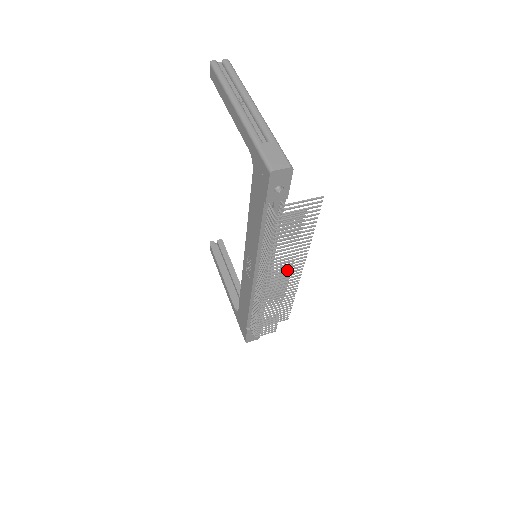
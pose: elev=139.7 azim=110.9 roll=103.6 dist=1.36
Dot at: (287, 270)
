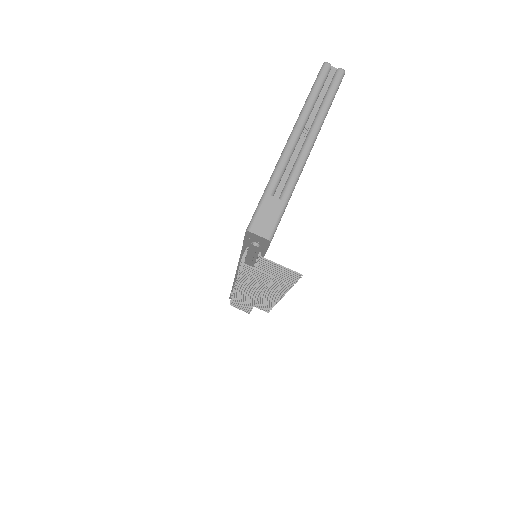
Dot at: (257, 293)
